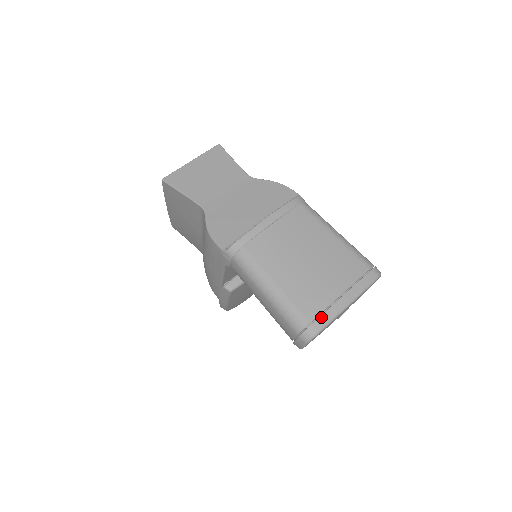
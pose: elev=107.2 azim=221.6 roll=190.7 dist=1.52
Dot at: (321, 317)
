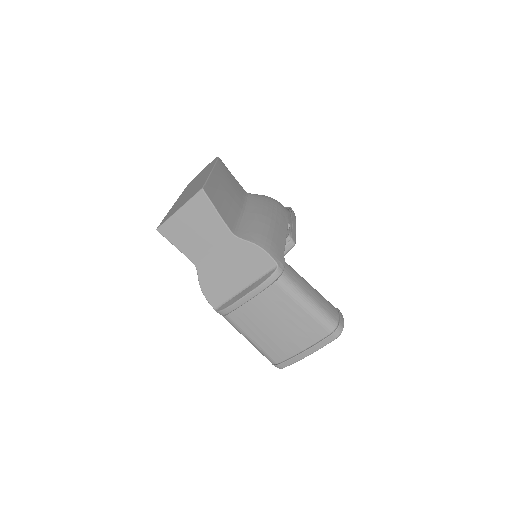
Dot at: (285, 362)
